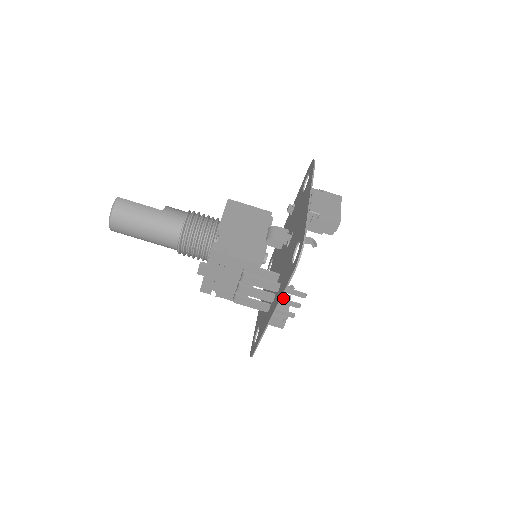
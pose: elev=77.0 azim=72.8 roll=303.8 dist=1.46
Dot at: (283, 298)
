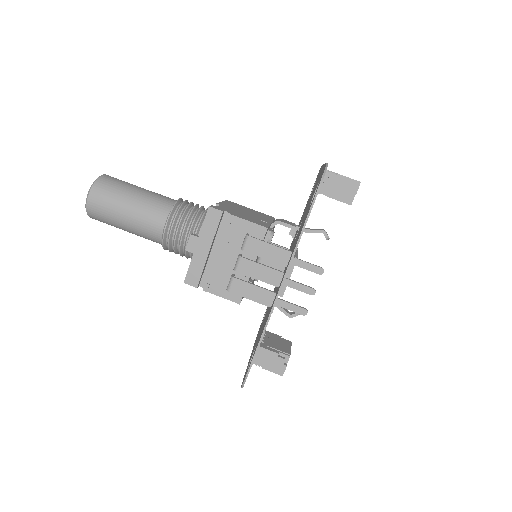
Dot at: (282, 340)
